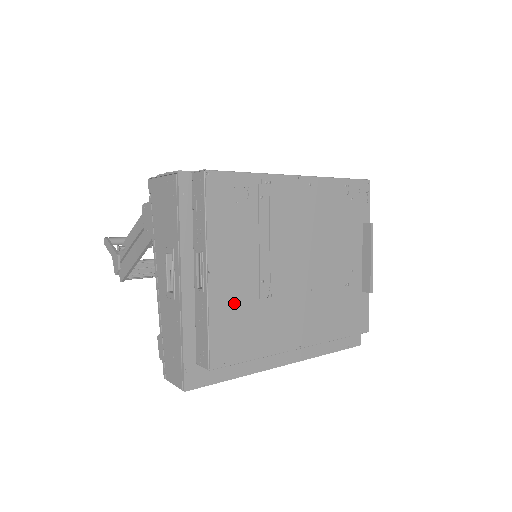
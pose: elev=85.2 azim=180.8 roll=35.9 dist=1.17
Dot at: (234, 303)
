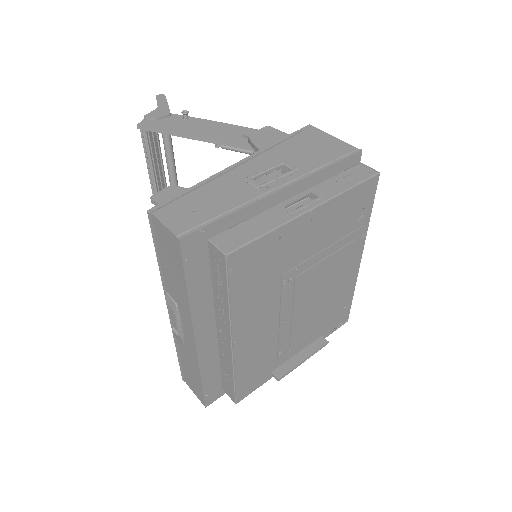
Dot at: (283, 250)
